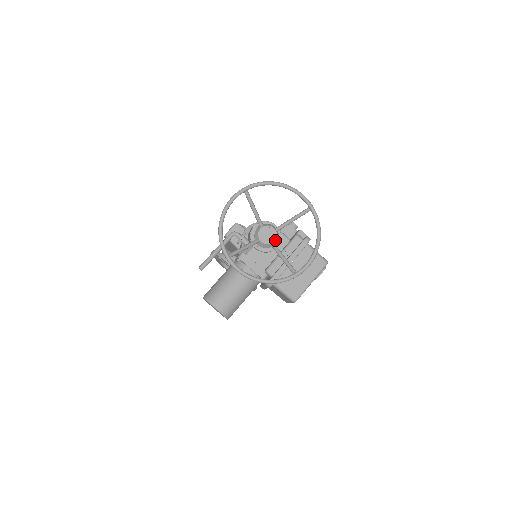
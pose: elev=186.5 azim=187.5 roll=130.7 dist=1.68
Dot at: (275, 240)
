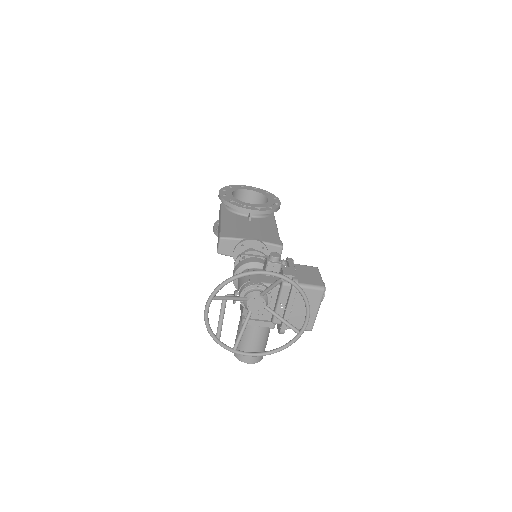
Dot at: (266, 304)
